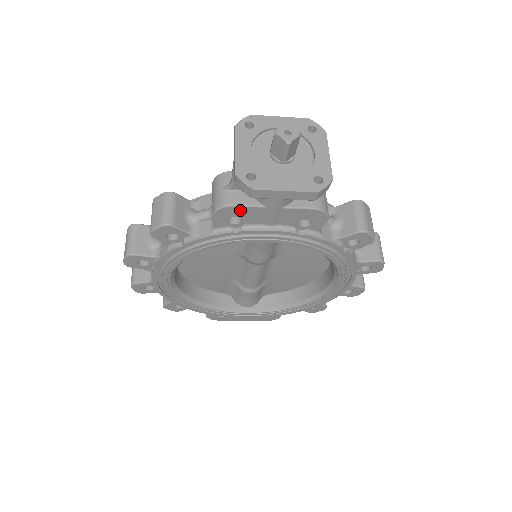
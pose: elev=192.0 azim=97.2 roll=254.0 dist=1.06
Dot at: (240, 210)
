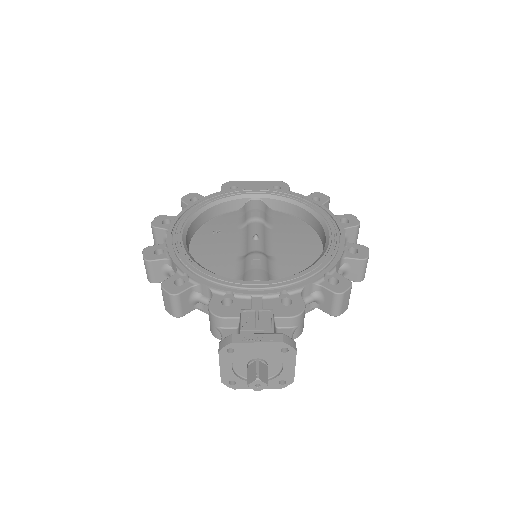
Dot at: occluded
